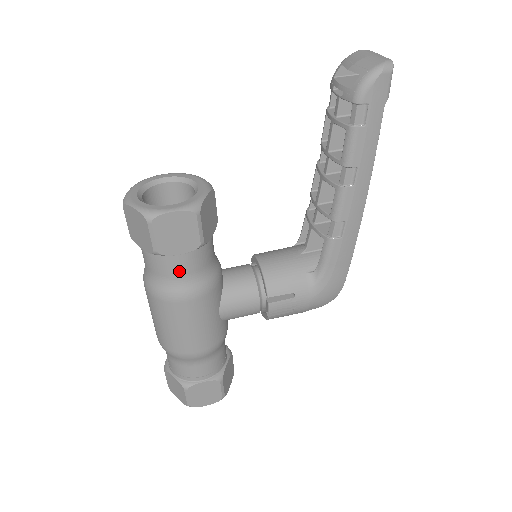
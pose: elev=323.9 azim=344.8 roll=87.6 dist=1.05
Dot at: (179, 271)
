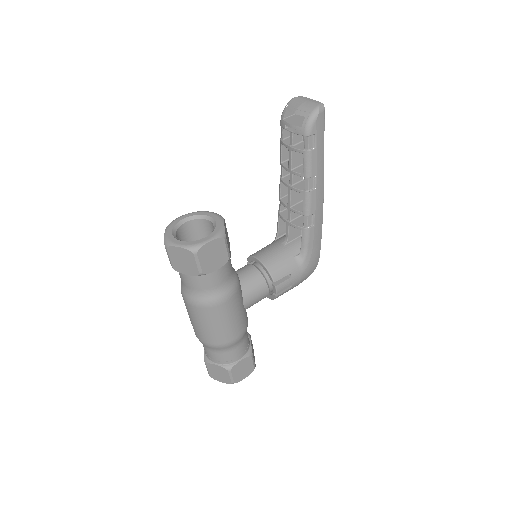
Dot at: (216, 282)
